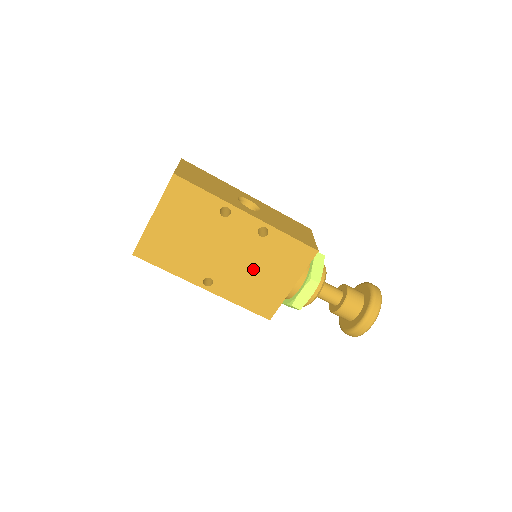
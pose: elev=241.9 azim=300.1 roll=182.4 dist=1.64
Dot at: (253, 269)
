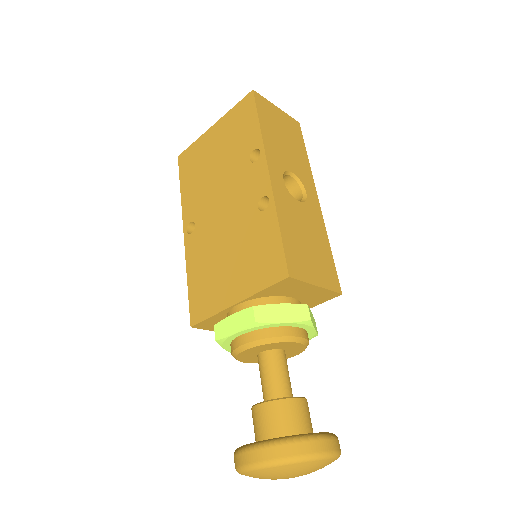
Dot at: (226, 244)
